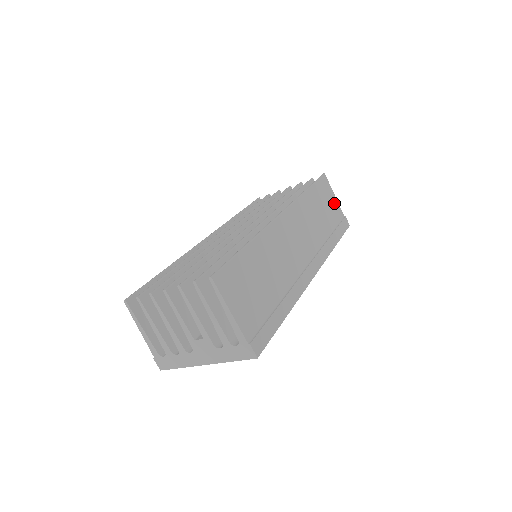
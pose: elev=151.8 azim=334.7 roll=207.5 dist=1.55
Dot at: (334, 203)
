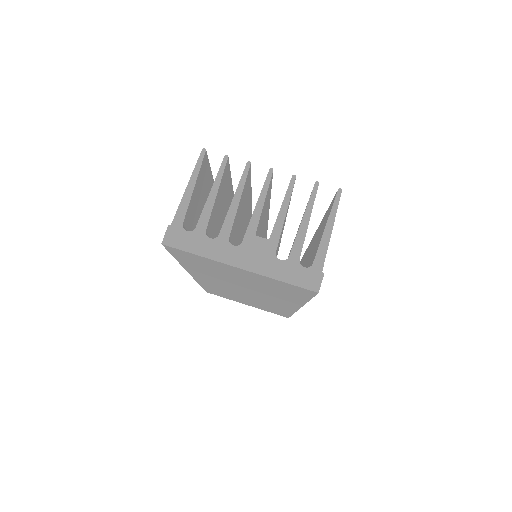
Dot at: occluded
